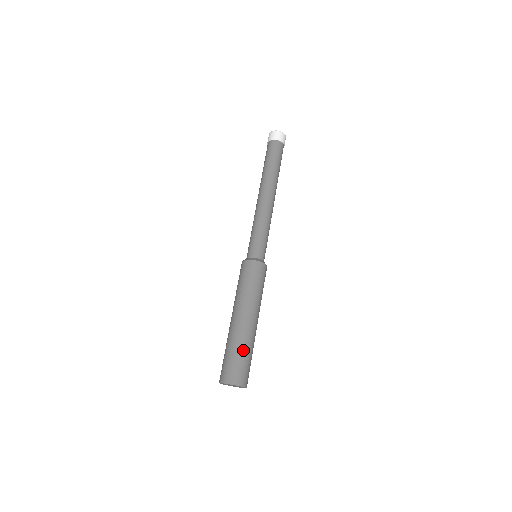
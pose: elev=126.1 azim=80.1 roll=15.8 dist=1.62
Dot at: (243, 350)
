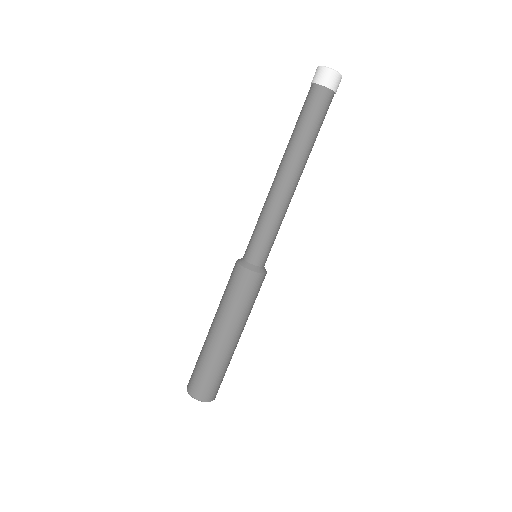
Dot at: (212, 368)
